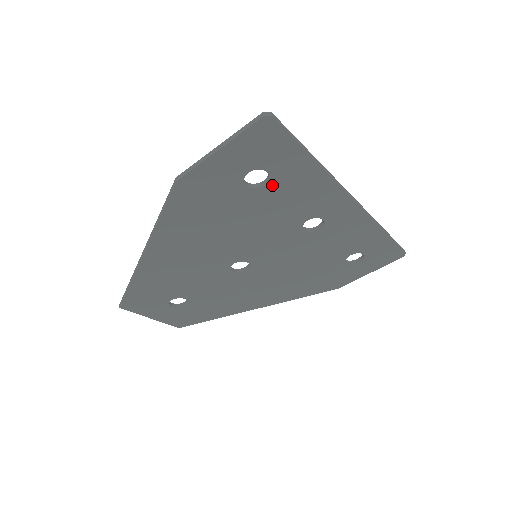
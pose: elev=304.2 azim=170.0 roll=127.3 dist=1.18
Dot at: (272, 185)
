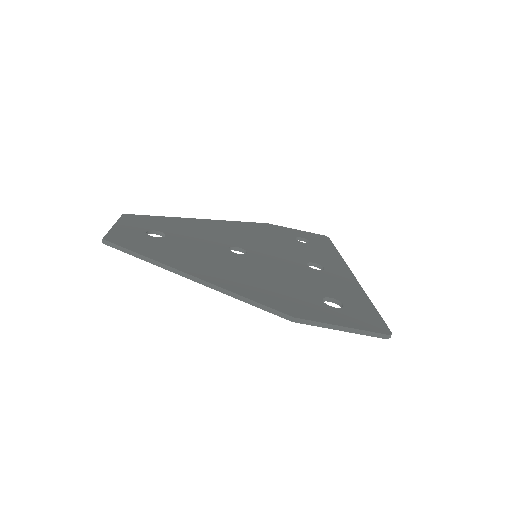
Dot at: (332, 300)
